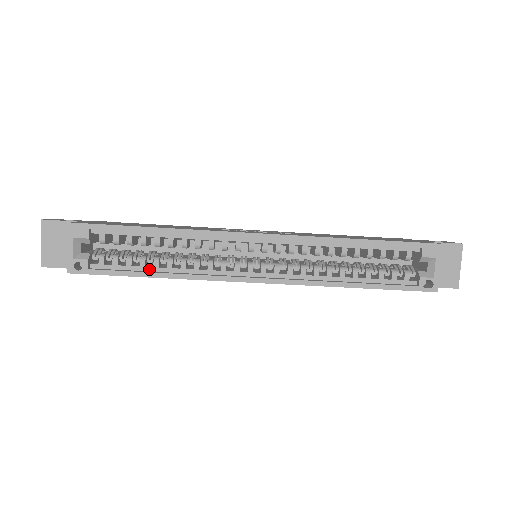
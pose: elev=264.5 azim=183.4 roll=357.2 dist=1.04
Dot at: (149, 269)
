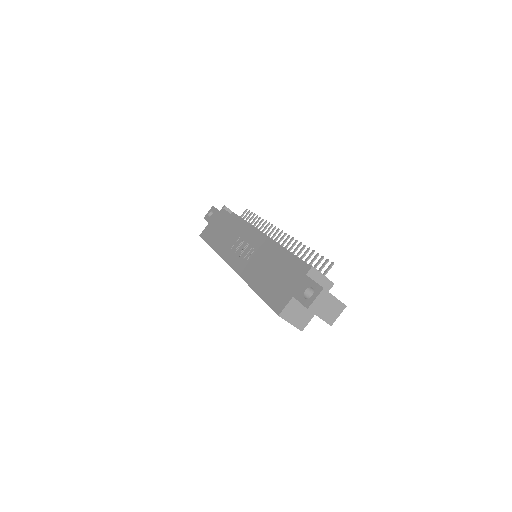
Dot at: occluded
